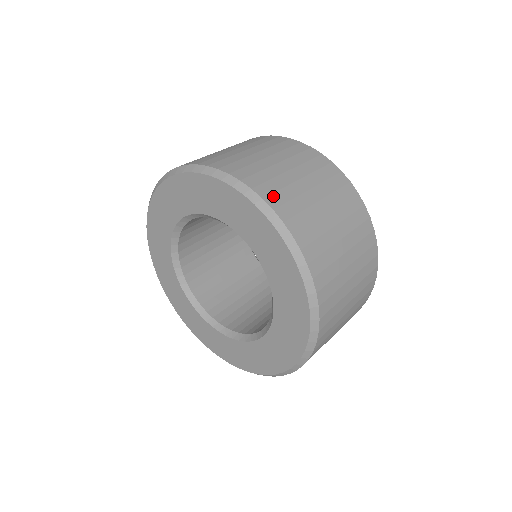
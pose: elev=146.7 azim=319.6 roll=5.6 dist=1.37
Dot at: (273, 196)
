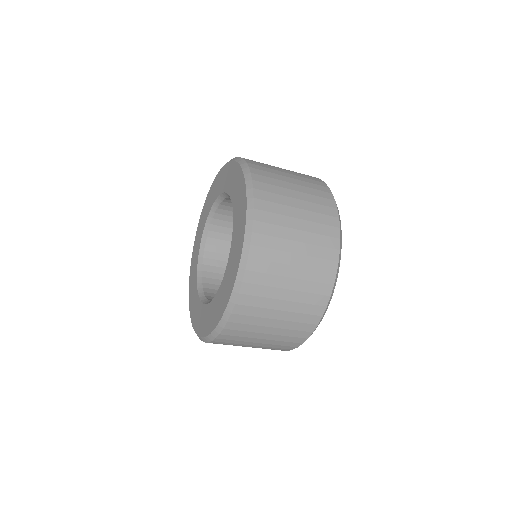
Dot at: (256, 165)
